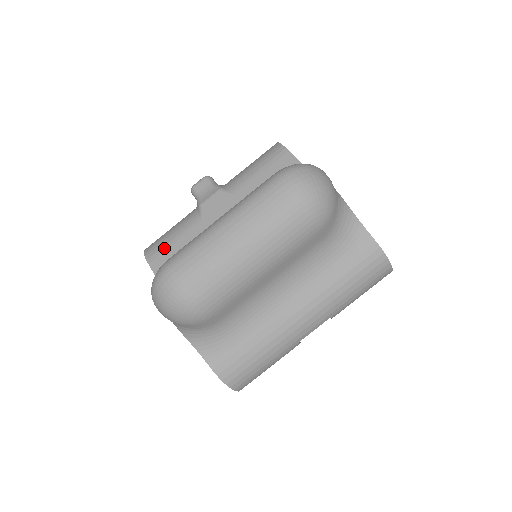
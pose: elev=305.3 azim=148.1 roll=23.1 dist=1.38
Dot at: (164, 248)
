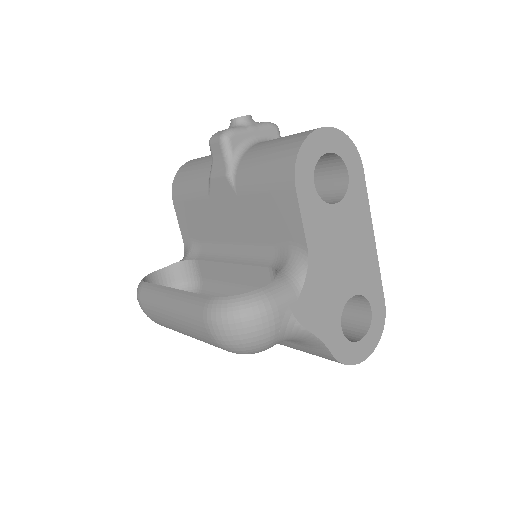
Dot at: (183, 198)
